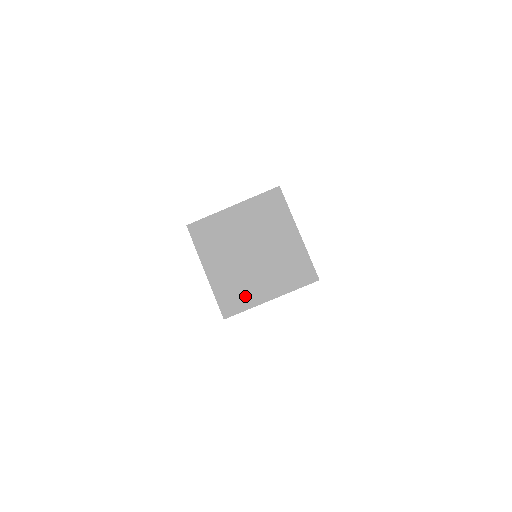
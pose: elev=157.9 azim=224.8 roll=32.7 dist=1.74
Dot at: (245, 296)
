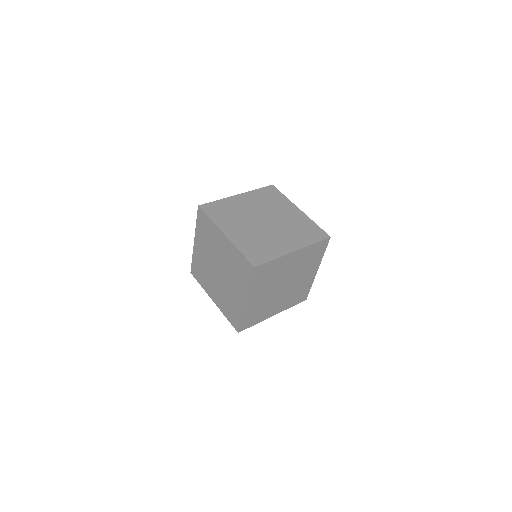
Dot at: (269, 249)
